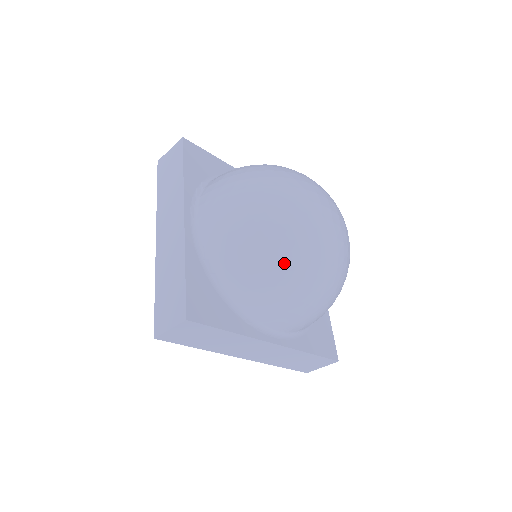
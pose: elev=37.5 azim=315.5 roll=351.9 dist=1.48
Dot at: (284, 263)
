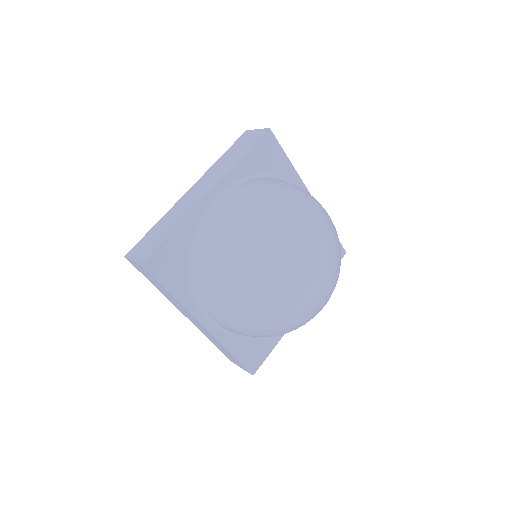
Dot at: (297, 328)
